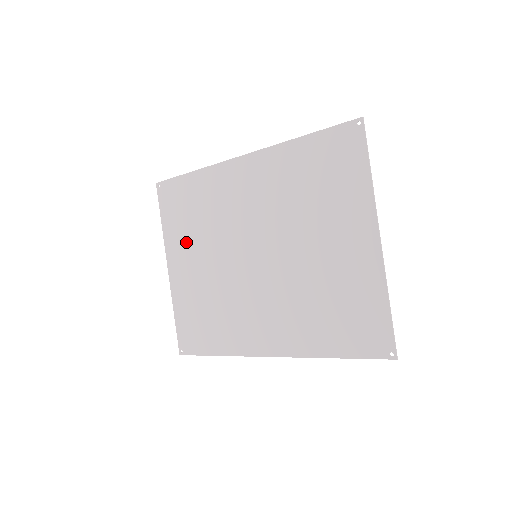
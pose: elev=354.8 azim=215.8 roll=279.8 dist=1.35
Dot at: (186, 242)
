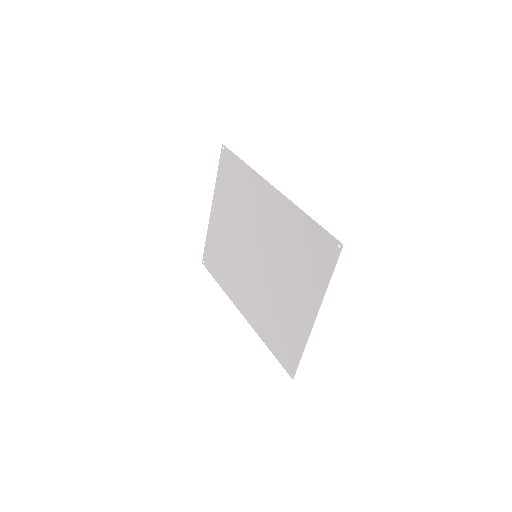
Dot at: (225, 204)
